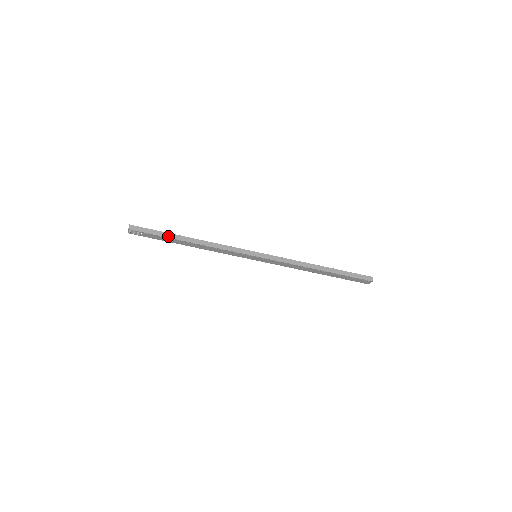
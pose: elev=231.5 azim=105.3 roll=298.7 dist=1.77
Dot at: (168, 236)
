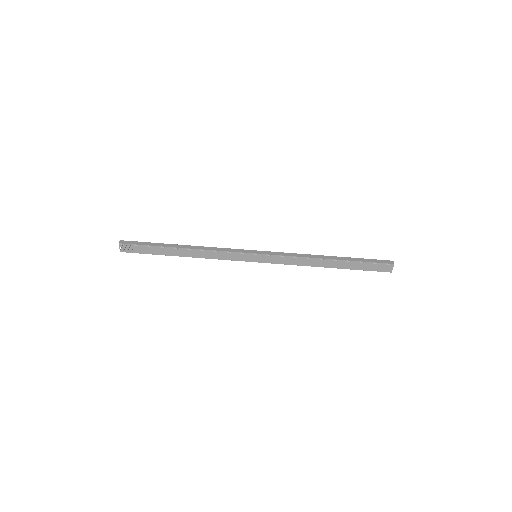
Dot at: (160, 245)
